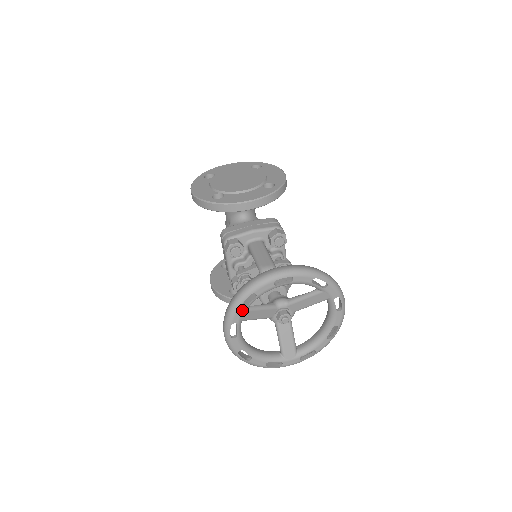
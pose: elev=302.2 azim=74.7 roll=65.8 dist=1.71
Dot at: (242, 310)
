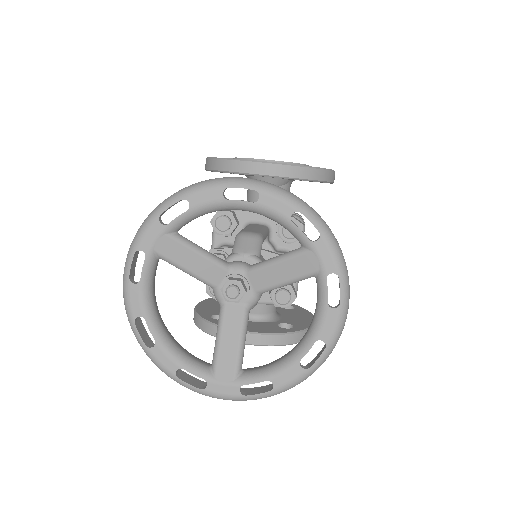
Dot at: (160, 228)
